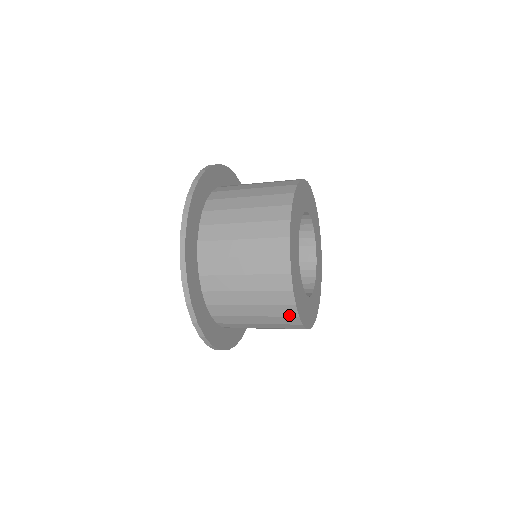
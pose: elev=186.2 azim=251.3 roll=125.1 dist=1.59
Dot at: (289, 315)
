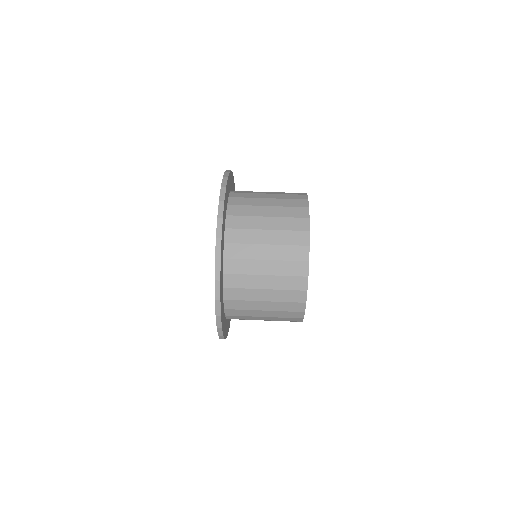
Dot at: occluded
